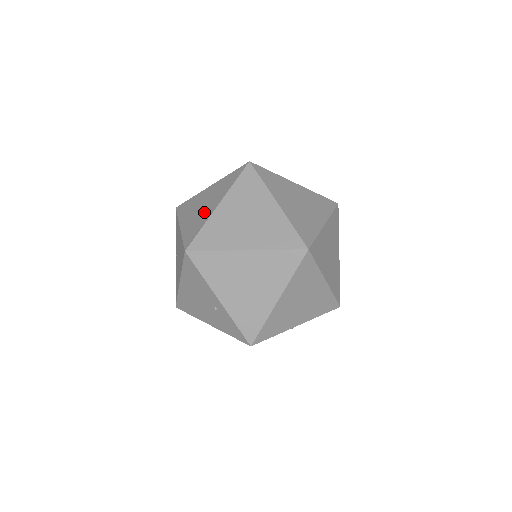
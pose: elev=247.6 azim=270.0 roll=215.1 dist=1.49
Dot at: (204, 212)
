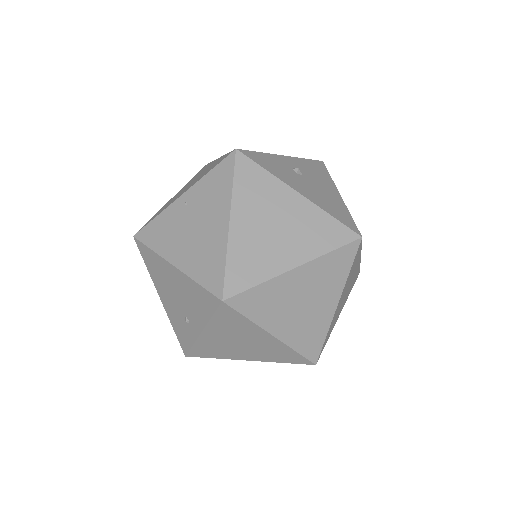
Dot at: (273, 251)
